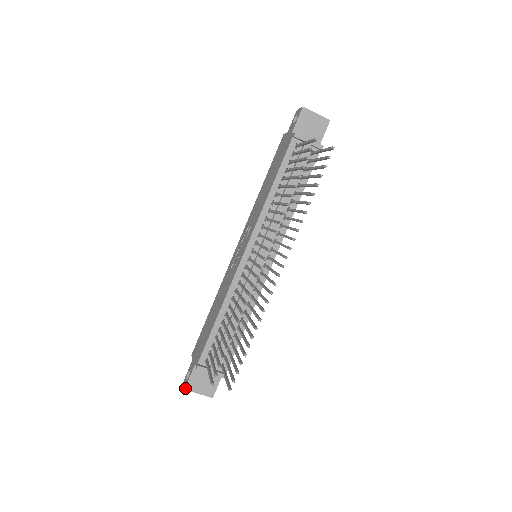
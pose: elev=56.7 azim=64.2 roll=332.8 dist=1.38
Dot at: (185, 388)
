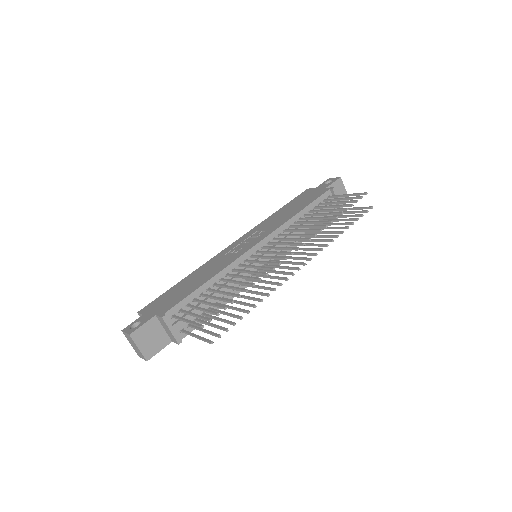
Dot at: (131, 334)
